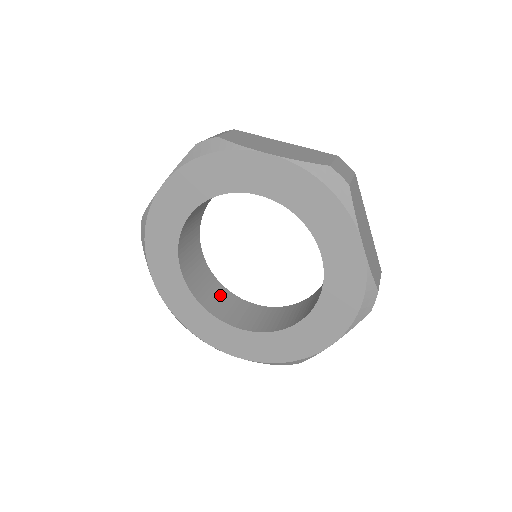
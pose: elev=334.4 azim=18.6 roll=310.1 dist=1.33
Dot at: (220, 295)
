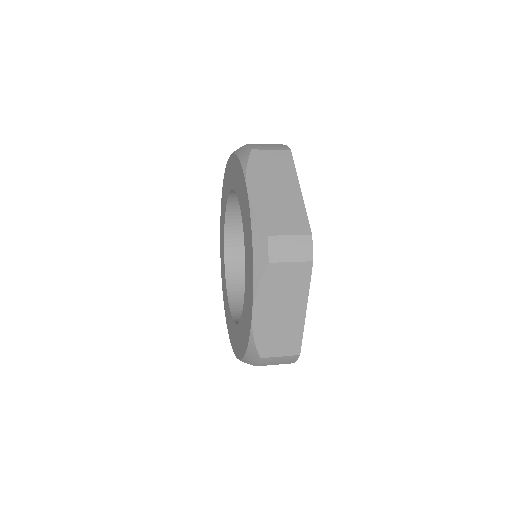
Dot at: occluded
